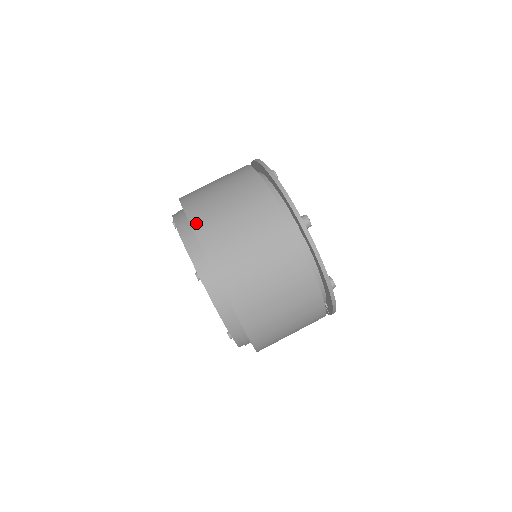
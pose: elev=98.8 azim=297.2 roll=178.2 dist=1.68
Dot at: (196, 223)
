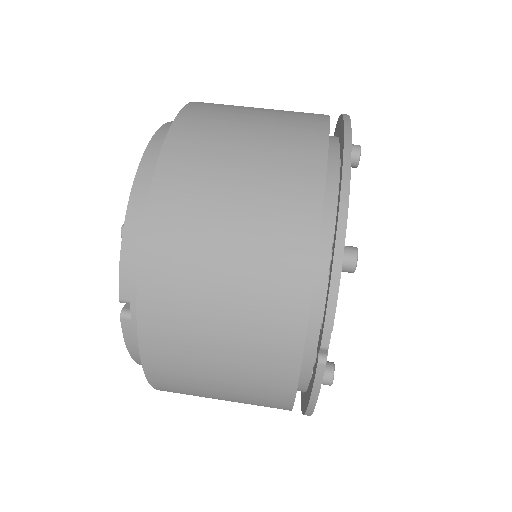
Dot at: occluded
